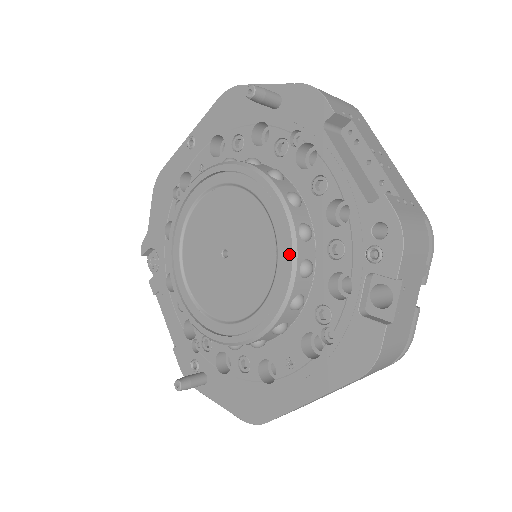
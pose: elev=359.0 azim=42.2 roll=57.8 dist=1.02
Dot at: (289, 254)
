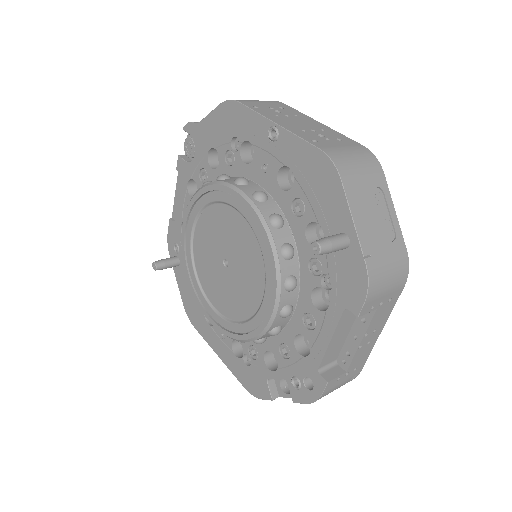
Dot at: (253, 334)
